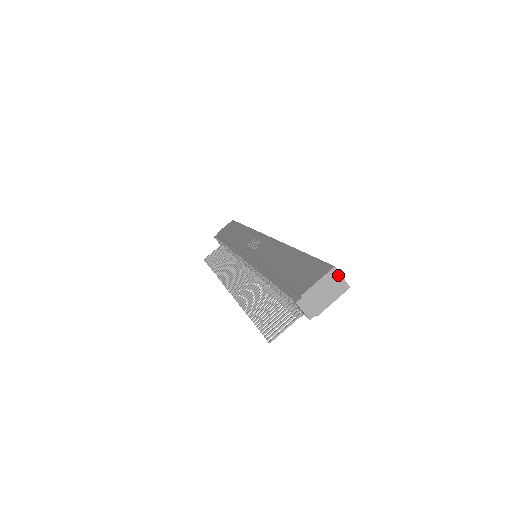
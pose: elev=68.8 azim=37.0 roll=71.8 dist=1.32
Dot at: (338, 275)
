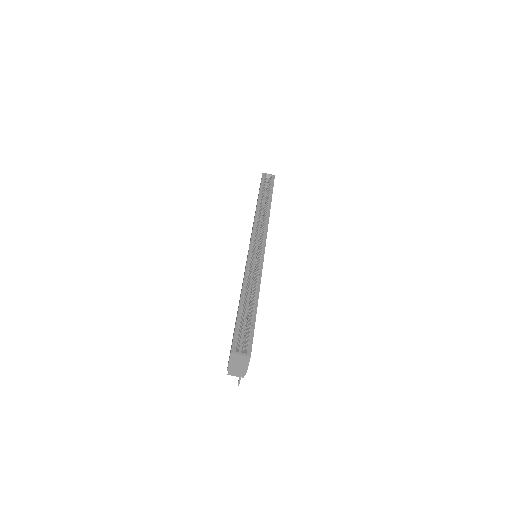
Dot at: (237, 355)
